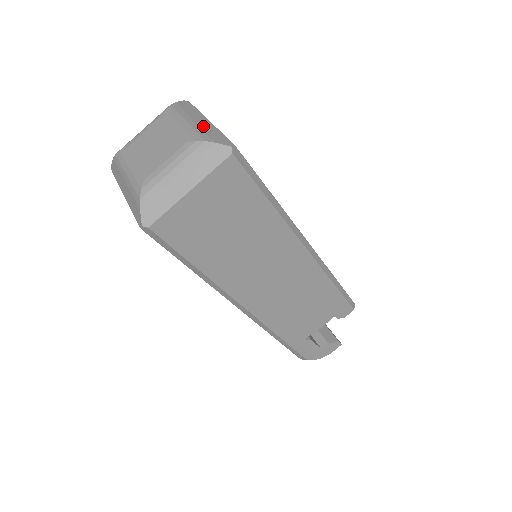
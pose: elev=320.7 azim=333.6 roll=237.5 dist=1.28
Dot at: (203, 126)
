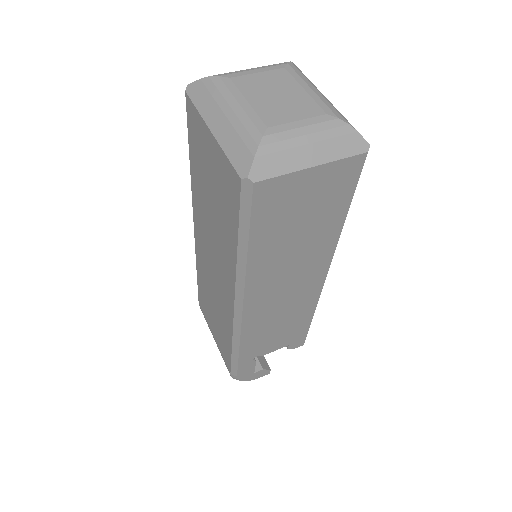
Dot at: occluded
